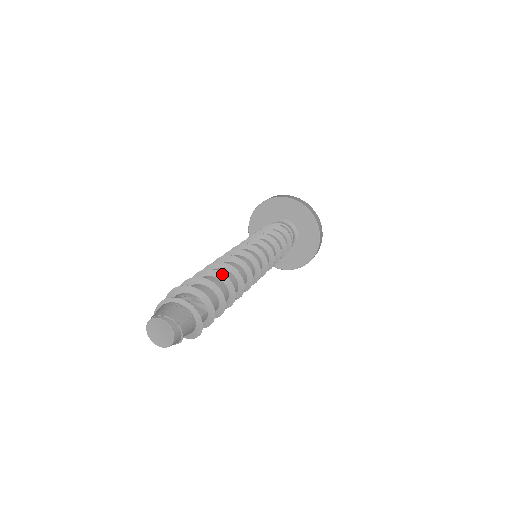
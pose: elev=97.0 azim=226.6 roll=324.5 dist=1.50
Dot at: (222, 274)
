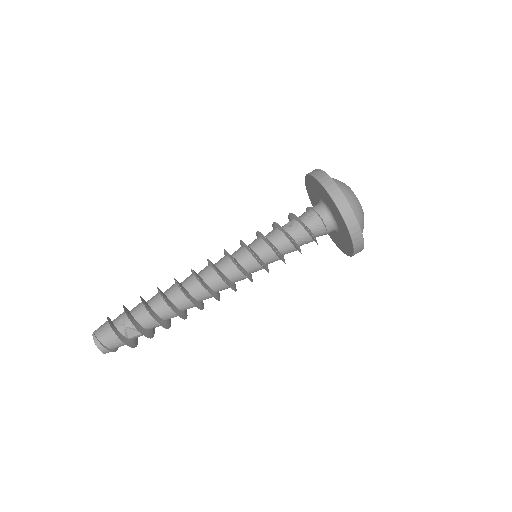
Dot at: (166, 301)
